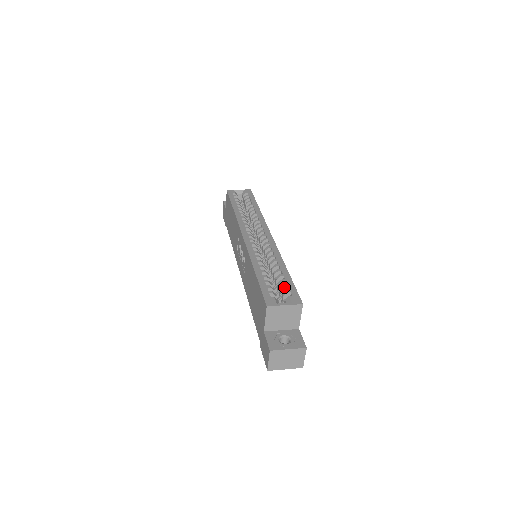
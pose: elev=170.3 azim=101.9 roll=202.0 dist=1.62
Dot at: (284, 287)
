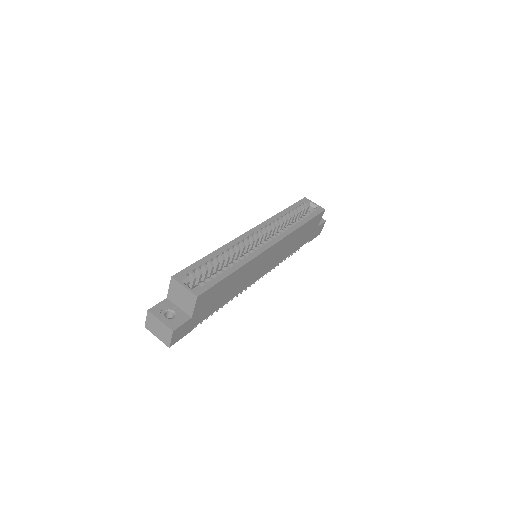
Dot at: (208, 278)
